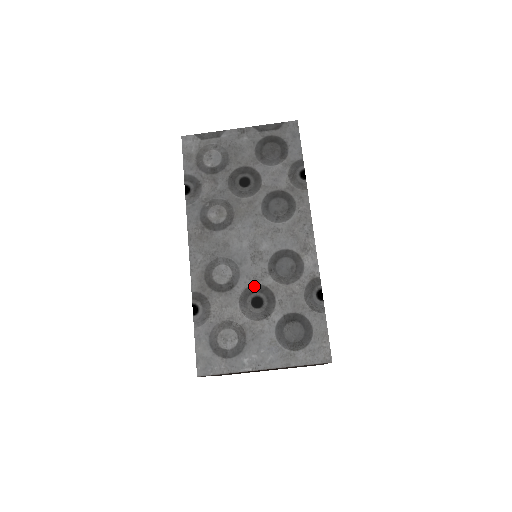
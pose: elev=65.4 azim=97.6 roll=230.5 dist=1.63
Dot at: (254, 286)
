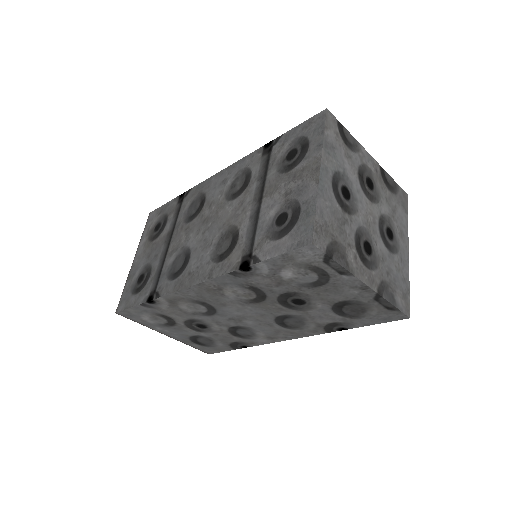
Dot at: (211, 323)
